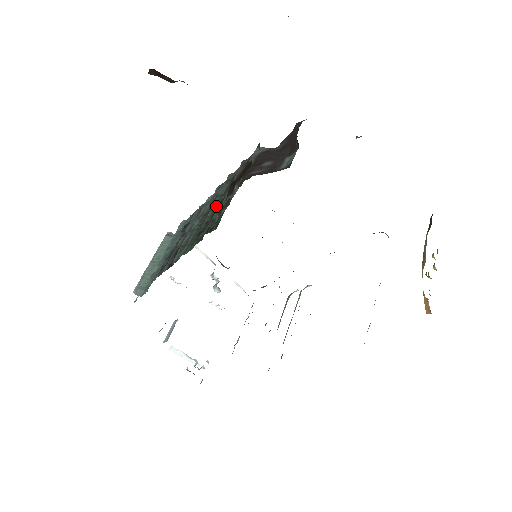
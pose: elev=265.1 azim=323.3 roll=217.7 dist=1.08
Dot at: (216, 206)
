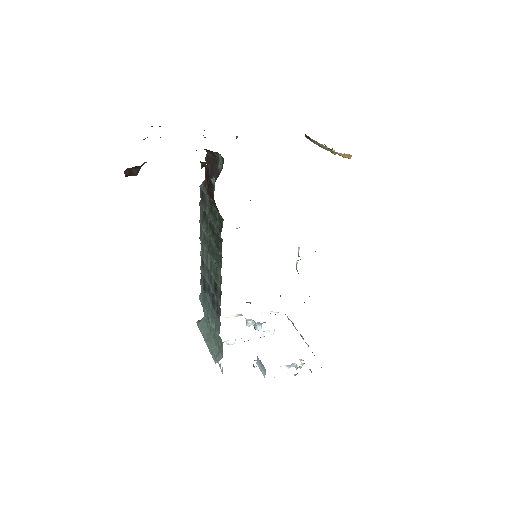
Dot at: (210, 232)
